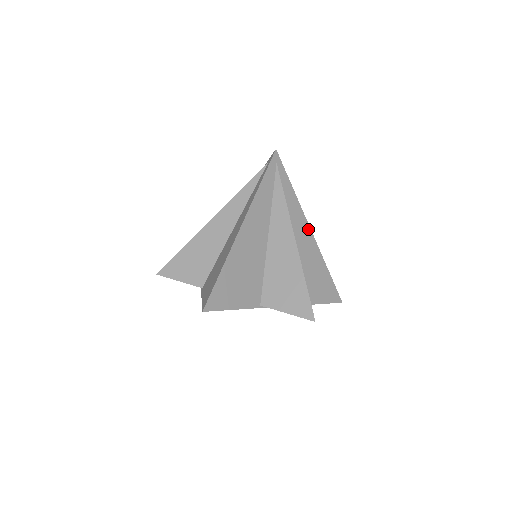
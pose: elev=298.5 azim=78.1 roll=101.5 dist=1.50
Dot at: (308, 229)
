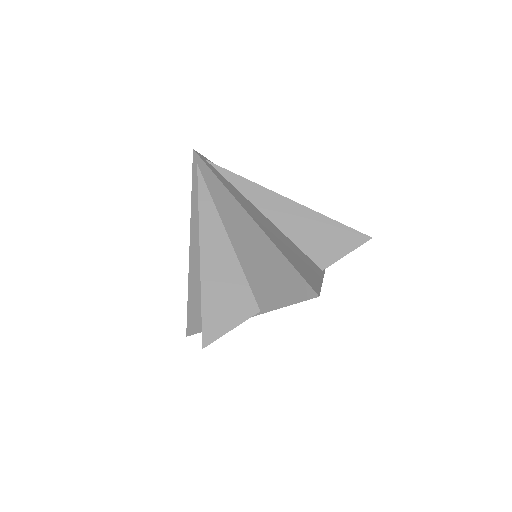
Dot at: occluded
